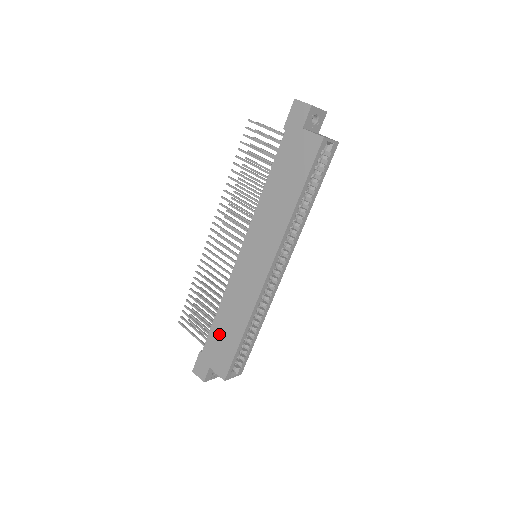
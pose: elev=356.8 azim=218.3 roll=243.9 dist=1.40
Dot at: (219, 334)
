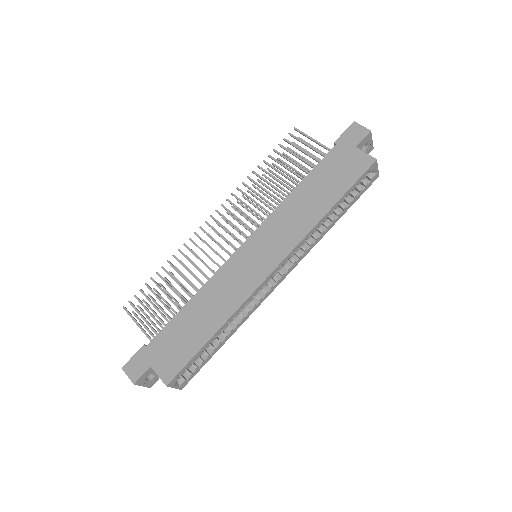
Dot at: (181, 328)
